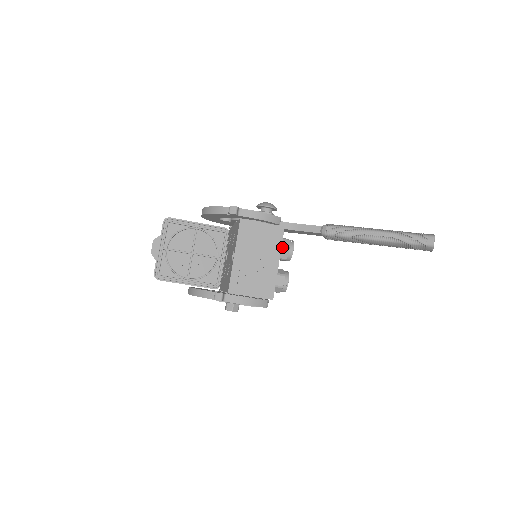
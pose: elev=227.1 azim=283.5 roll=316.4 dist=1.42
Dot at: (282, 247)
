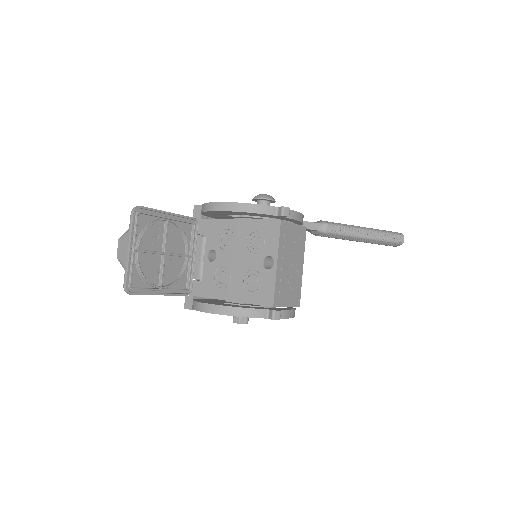
Dot at: occluded
